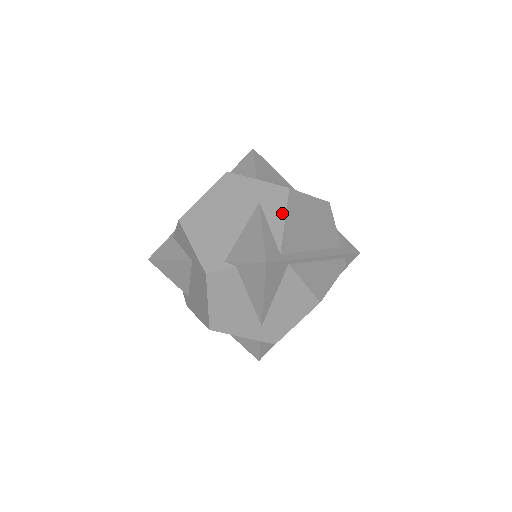
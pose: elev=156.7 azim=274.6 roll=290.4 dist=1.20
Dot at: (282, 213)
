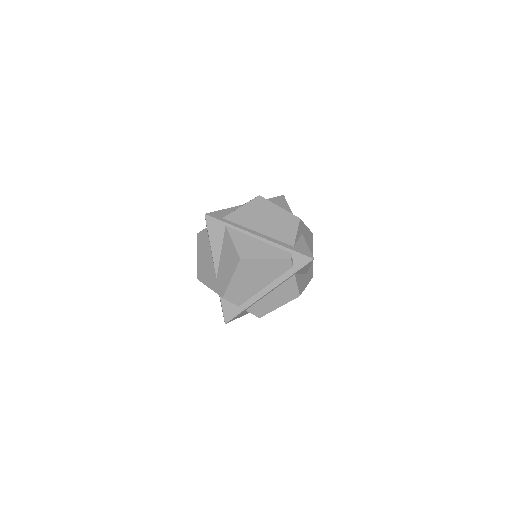
Dot at: (244, 204)
